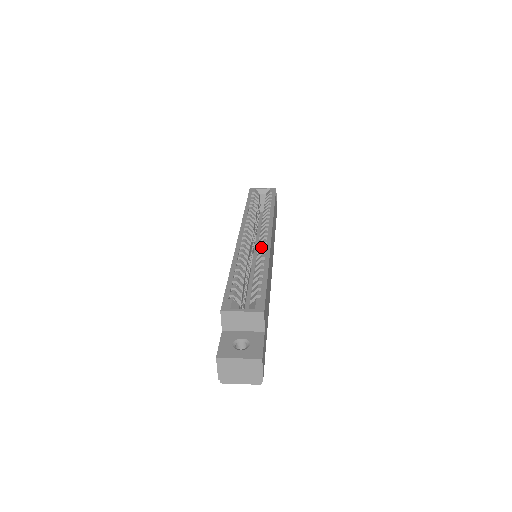
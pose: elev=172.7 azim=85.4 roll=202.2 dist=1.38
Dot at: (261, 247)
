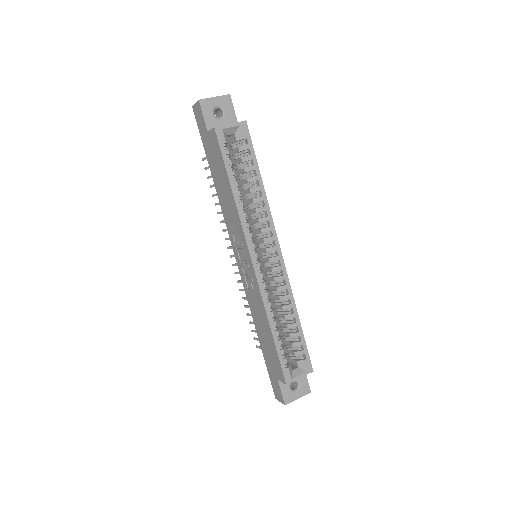
Dot at: (280, 279)
